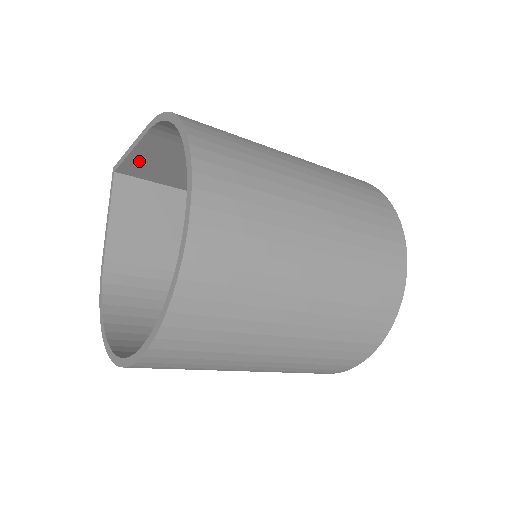
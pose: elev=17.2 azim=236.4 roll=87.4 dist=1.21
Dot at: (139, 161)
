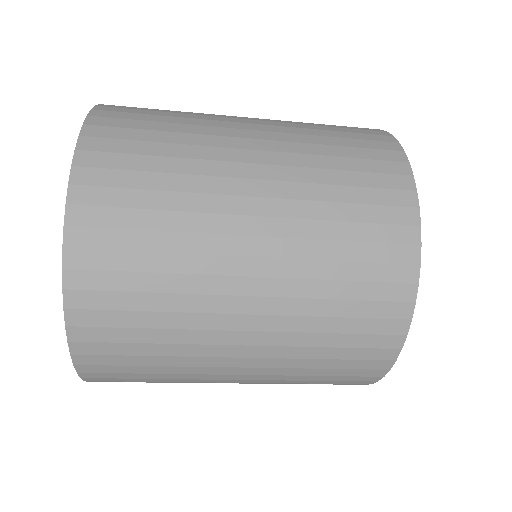
Dot at: occluded
